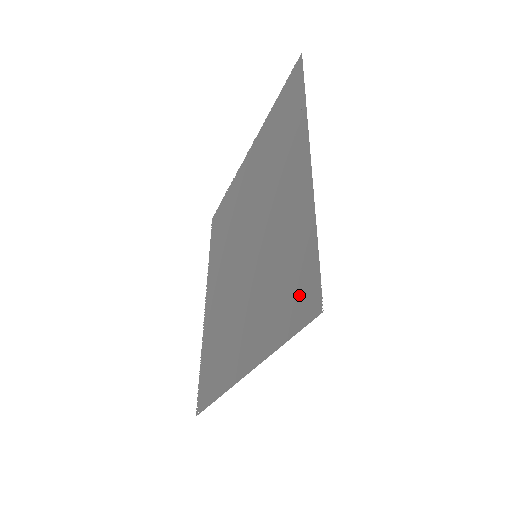
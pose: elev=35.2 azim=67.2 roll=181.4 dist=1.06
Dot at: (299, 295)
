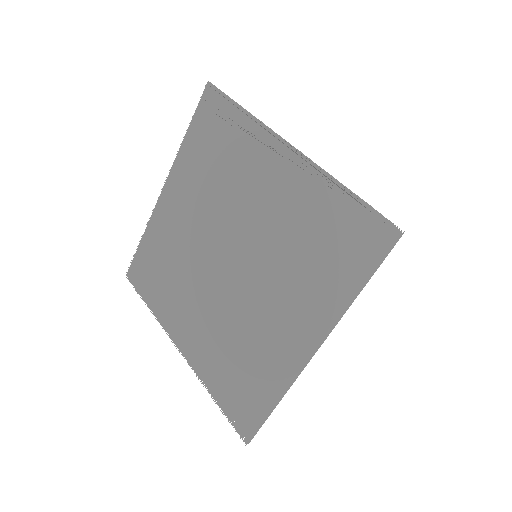
Dot at: (359, 242)
